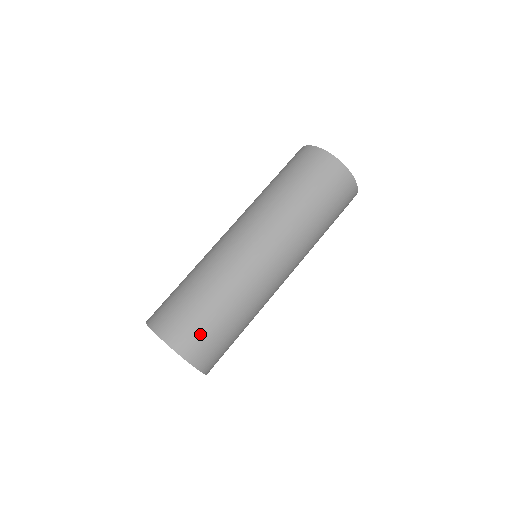
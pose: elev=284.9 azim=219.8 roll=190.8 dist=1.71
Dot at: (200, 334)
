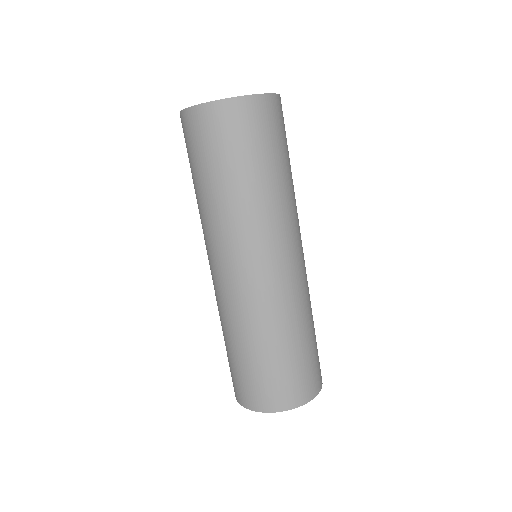
Dot at: (315, 365)
